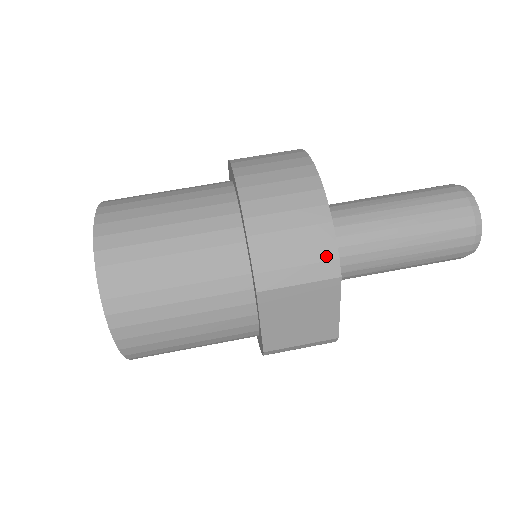
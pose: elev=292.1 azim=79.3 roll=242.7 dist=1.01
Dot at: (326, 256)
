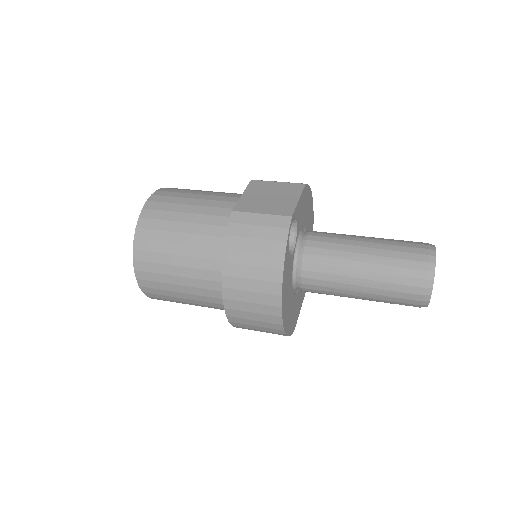
Dot at: occluded
